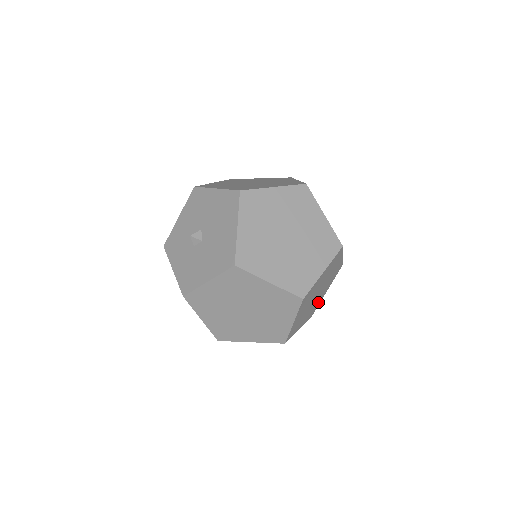
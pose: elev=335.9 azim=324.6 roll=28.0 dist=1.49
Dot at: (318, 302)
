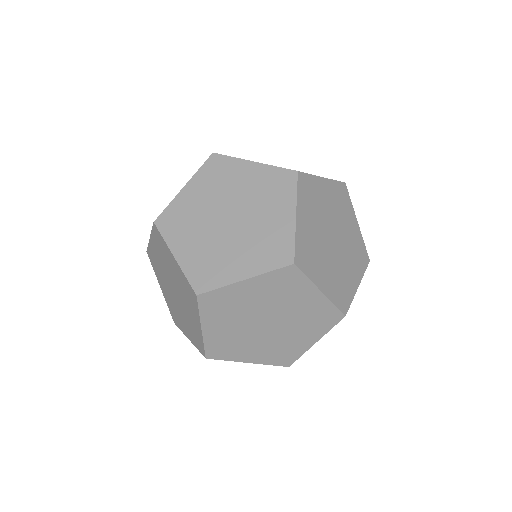
Dot at: (294, 347)
